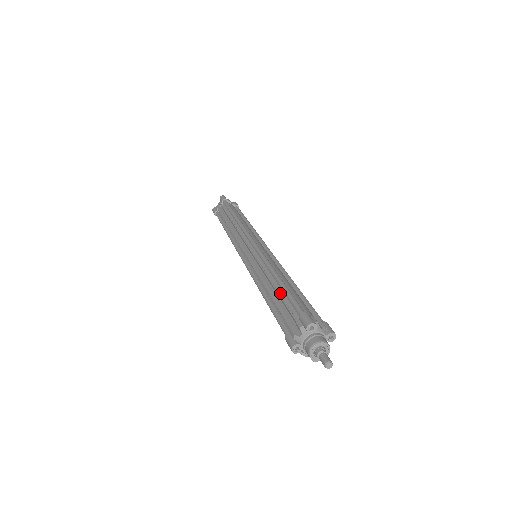
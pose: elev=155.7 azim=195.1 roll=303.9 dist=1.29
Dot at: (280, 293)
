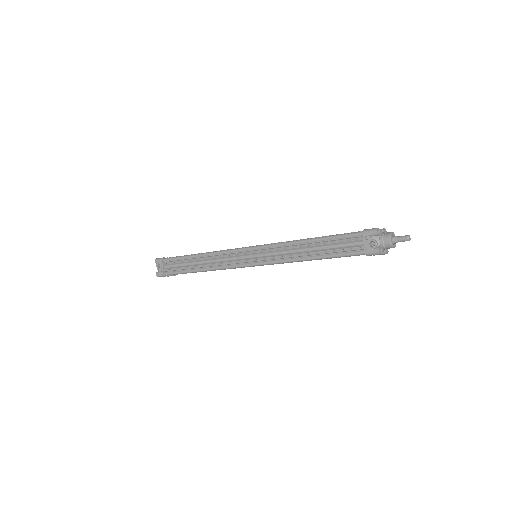
Dot at: occluded
